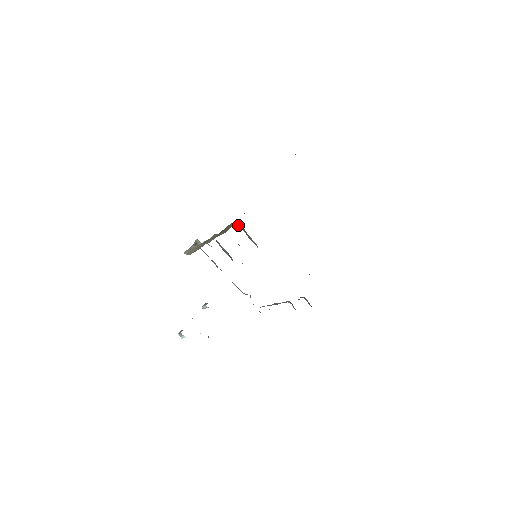
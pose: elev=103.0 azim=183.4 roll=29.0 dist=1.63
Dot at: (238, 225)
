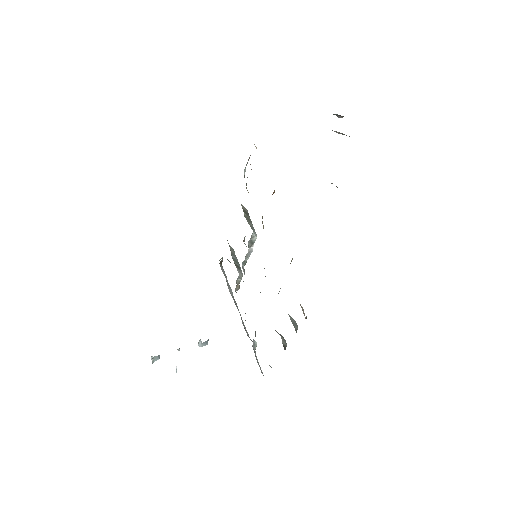
Dot at: occluded
